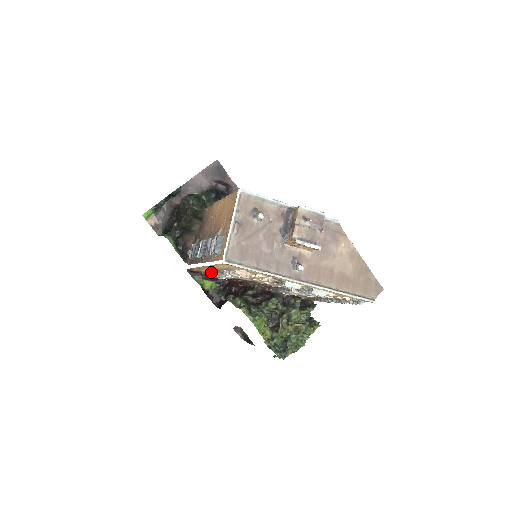
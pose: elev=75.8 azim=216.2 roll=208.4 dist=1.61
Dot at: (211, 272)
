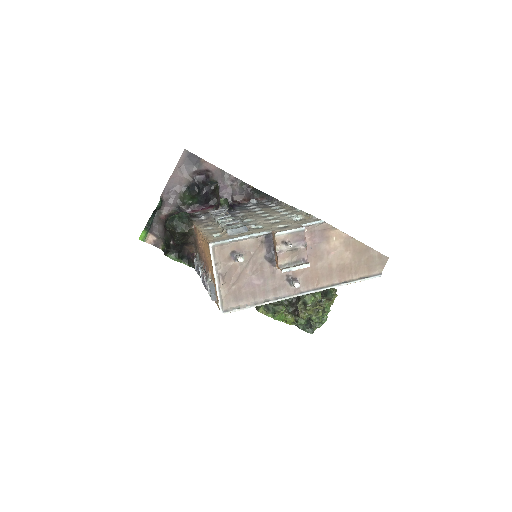
Dot at: occluded
